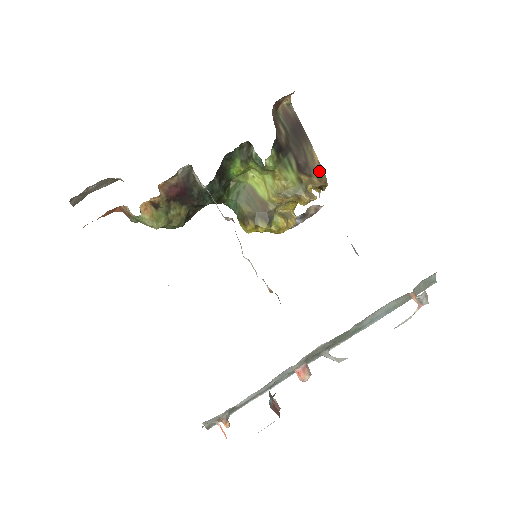
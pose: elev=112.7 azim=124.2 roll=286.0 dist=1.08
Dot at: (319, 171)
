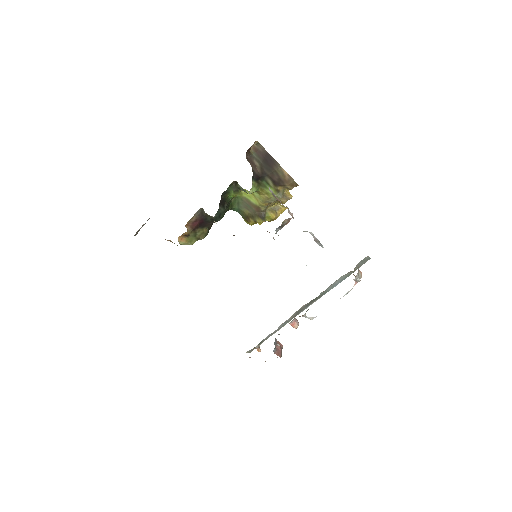
Dot at: (290, 181)
